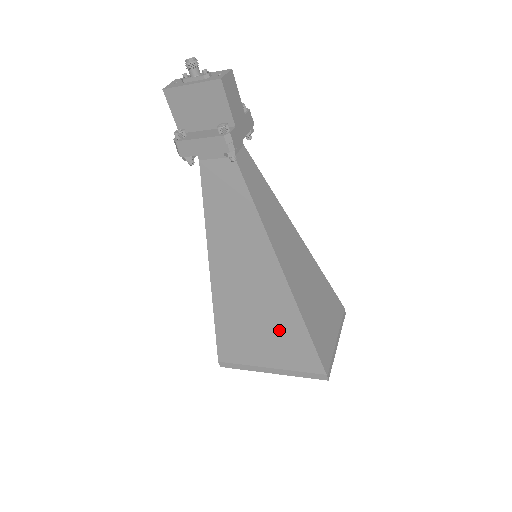
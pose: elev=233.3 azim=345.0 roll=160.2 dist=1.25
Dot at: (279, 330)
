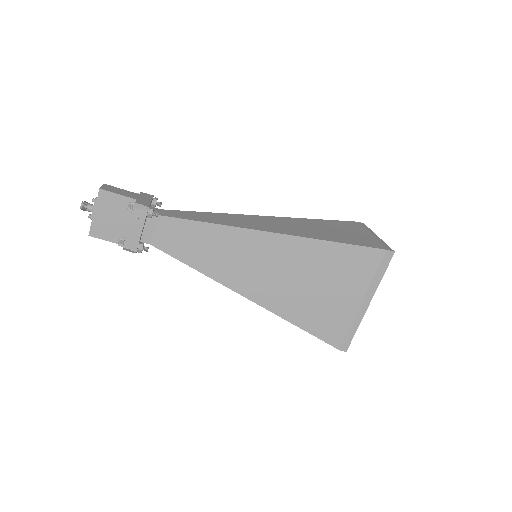
Dot at: (323, 268)
